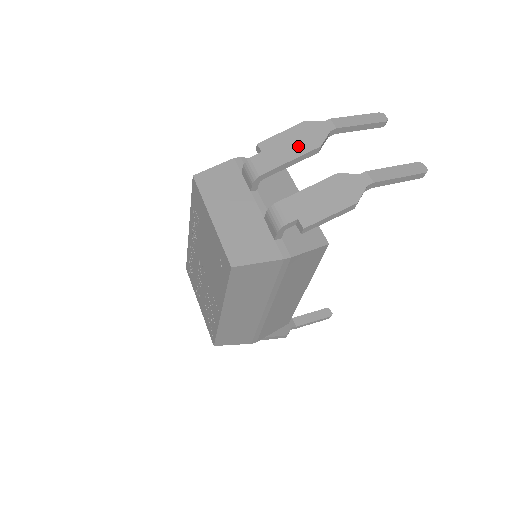
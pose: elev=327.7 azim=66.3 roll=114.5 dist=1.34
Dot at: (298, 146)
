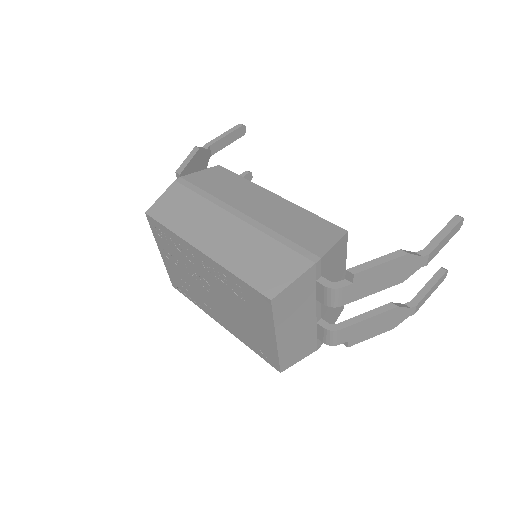
Dot at: (387, 281)
